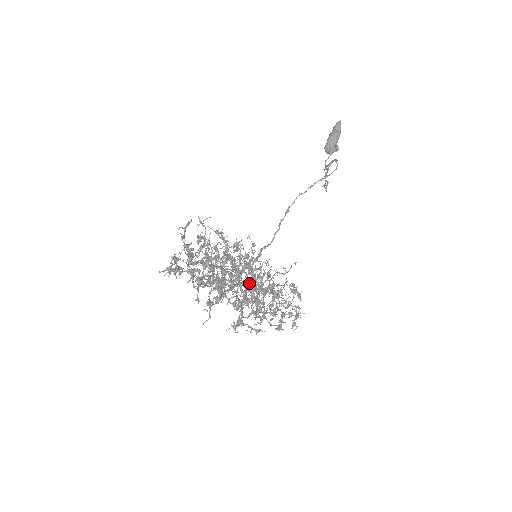
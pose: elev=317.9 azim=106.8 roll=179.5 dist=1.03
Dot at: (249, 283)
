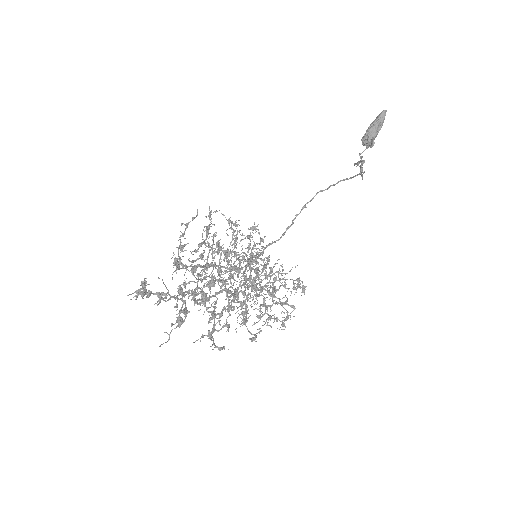
Dot at: (240, 286)
